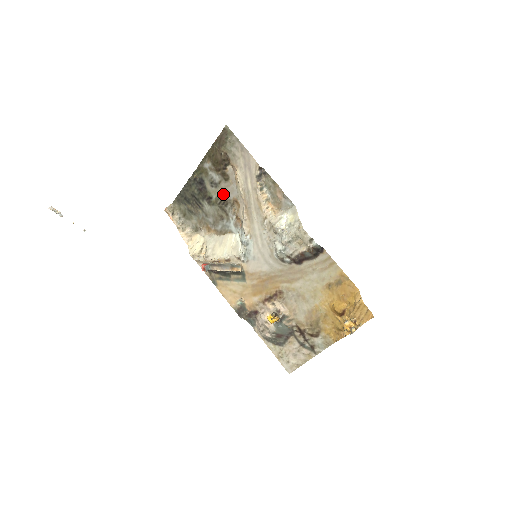
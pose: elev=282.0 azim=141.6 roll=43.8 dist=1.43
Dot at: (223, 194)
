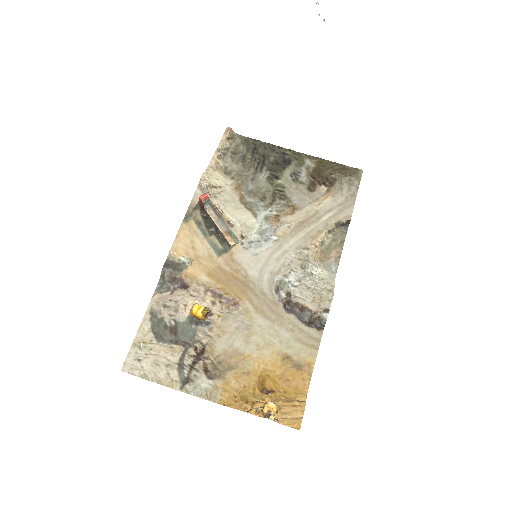
Dot at: (292, 191)
